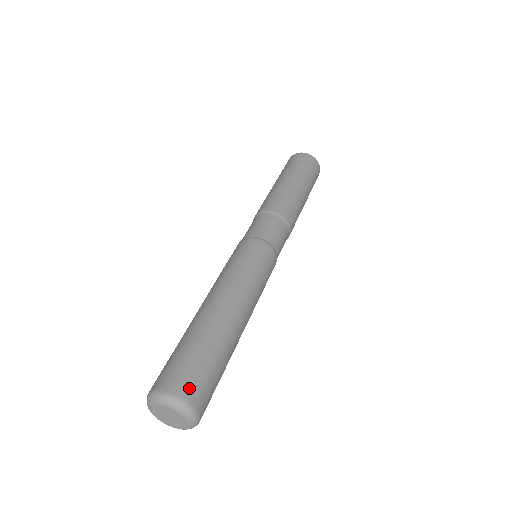
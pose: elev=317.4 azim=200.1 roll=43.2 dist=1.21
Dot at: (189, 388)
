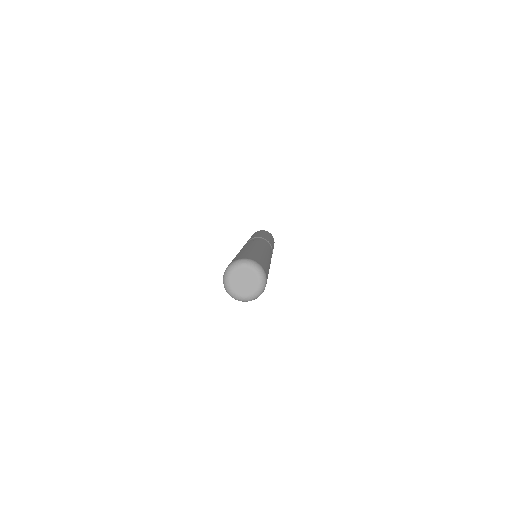
Dot at: (238, 258)
